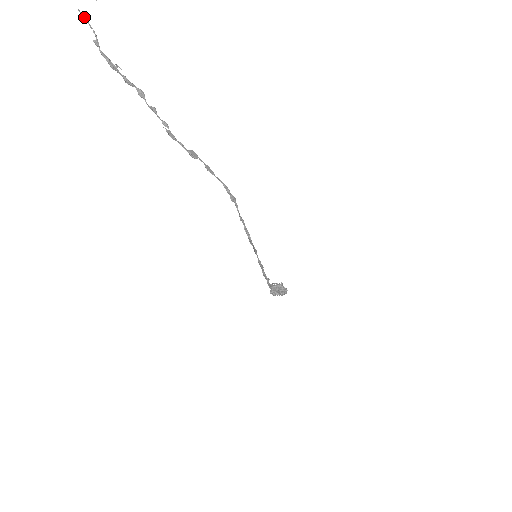
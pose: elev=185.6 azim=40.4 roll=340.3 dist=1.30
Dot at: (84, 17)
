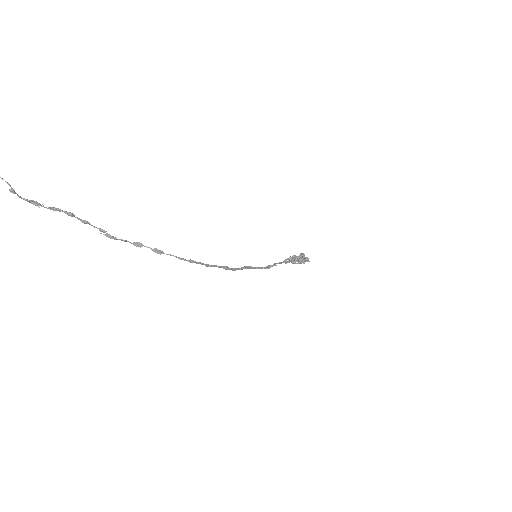
Dot at: out of frame
